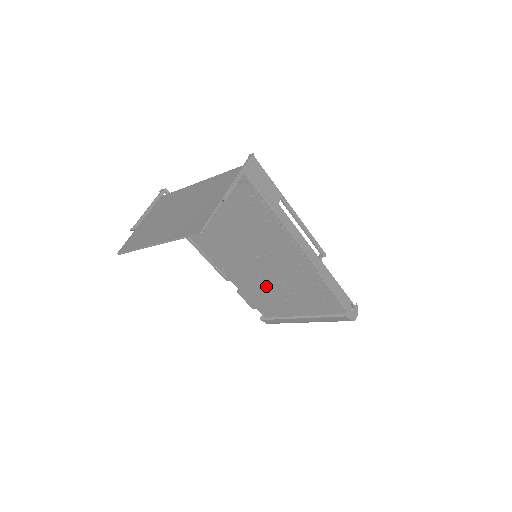
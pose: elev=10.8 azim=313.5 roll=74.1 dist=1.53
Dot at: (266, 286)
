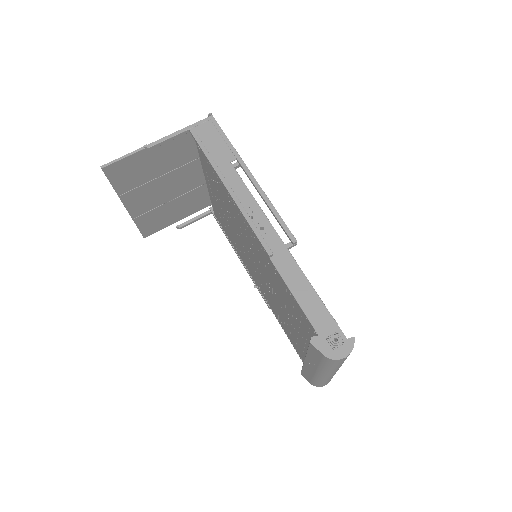
Dot at: (279, 307)
